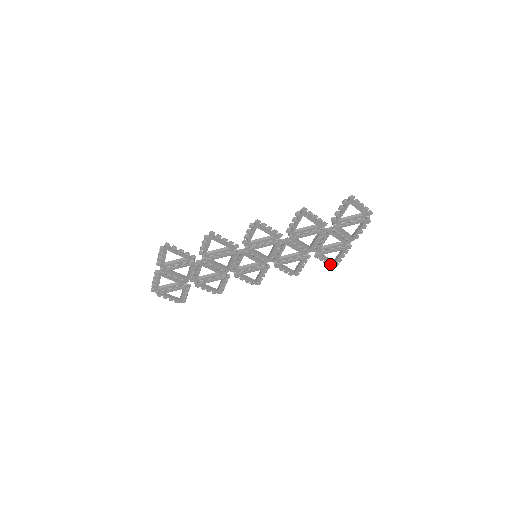
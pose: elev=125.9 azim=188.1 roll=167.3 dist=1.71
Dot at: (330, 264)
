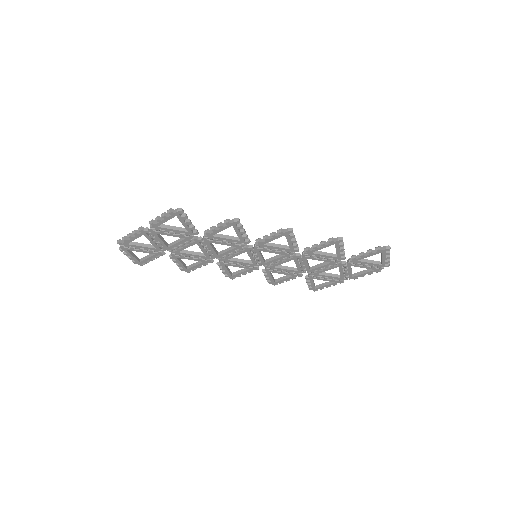
Dot at: (311, 288)
